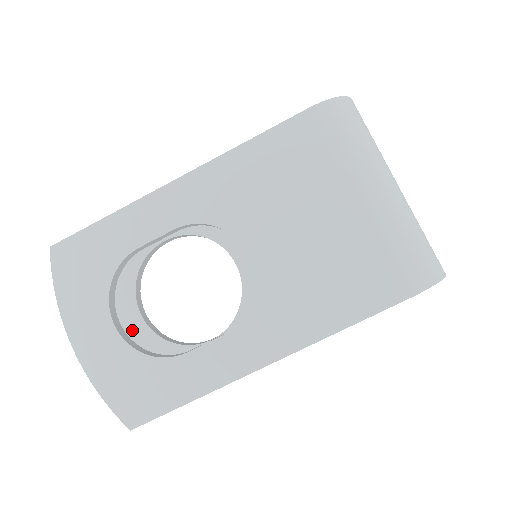
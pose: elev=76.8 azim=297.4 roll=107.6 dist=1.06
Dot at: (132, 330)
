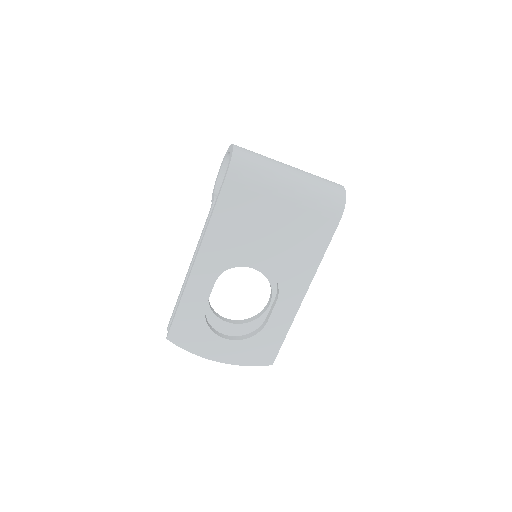
Dot at: (232, 332)
